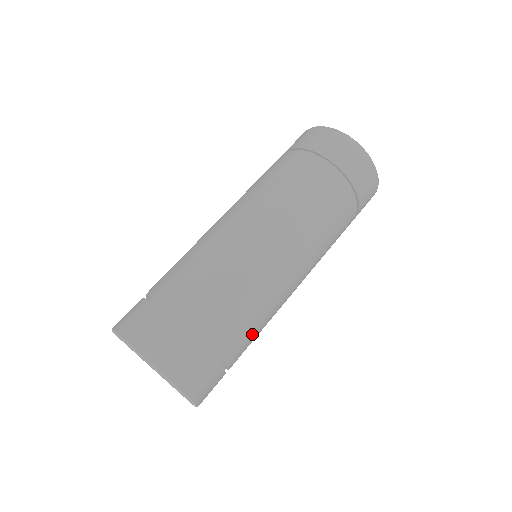
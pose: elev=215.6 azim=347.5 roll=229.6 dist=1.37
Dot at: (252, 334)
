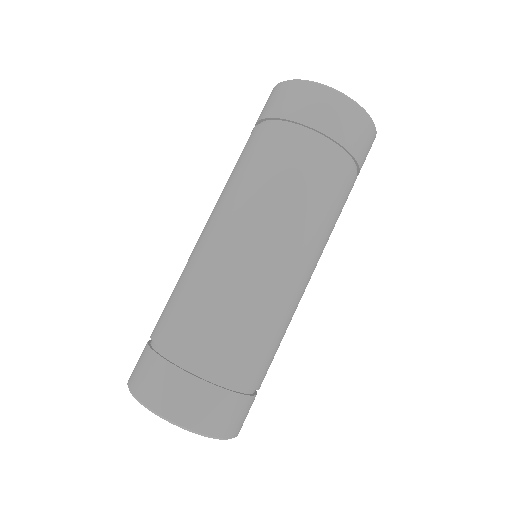
Dot at: occluded
